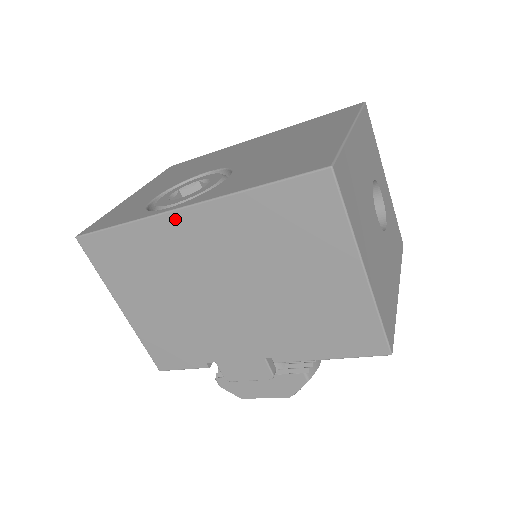
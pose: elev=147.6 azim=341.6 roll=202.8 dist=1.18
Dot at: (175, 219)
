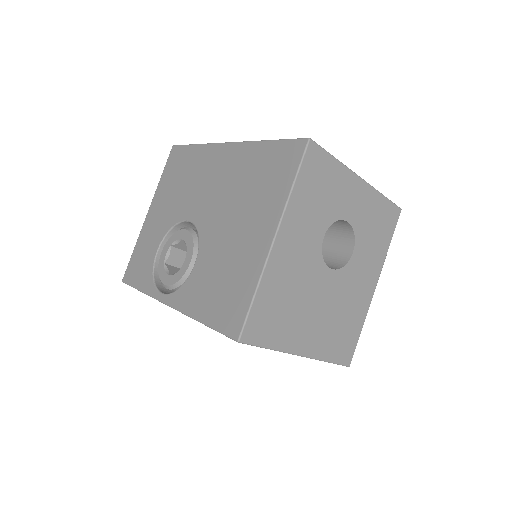
Dot at: occluded
